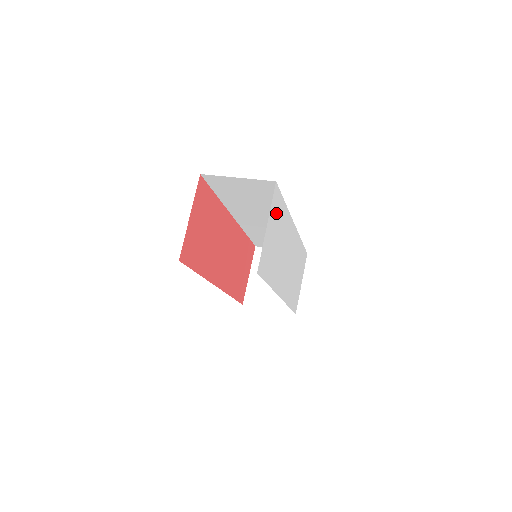
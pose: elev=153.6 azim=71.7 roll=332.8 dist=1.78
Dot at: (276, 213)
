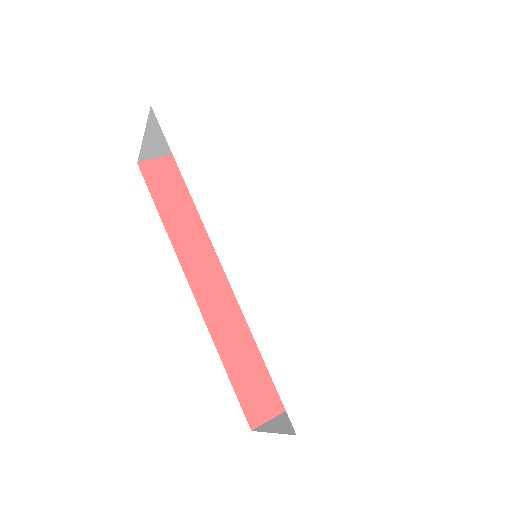
Dot at: (248, 116)
